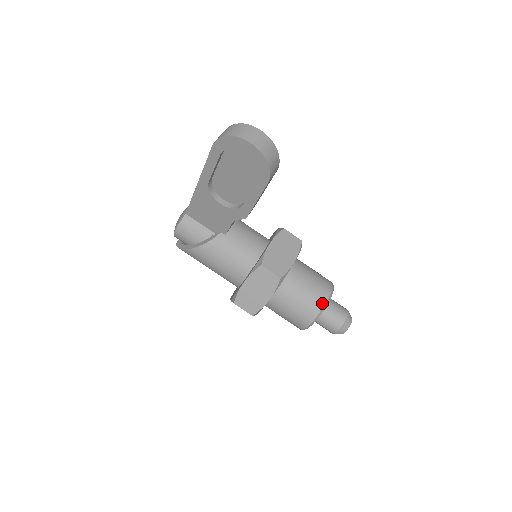
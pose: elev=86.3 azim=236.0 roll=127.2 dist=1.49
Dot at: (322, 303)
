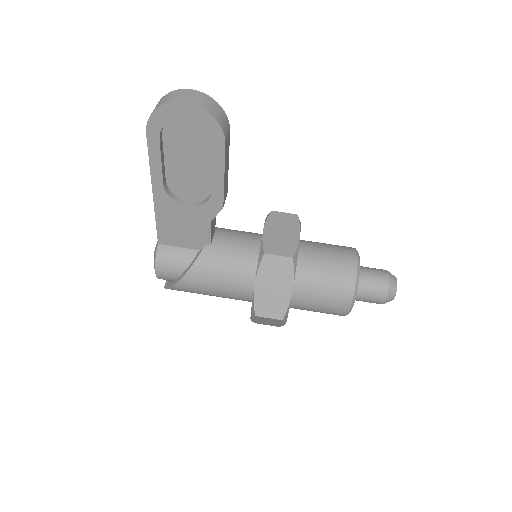
Dot at: (353, 269)
